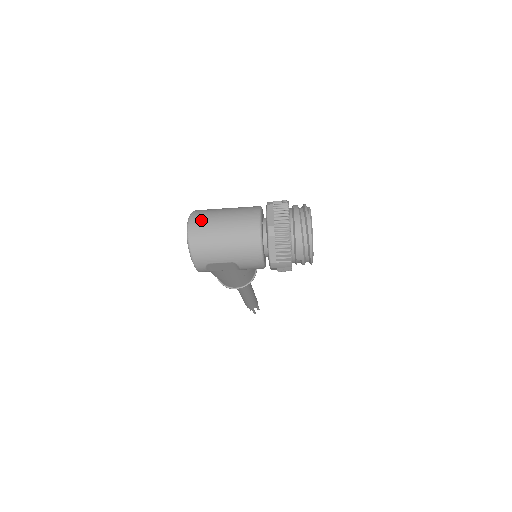
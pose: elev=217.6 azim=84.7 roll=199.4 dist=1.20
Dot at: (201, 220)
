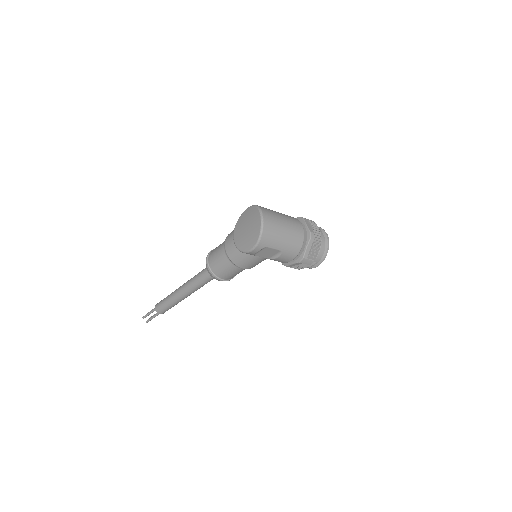
Dot at: (269, 213)
